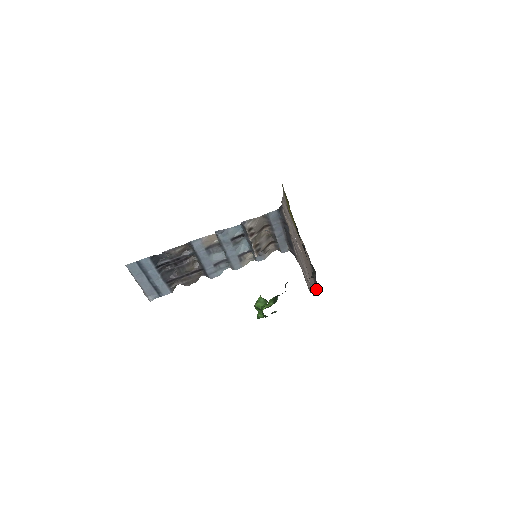
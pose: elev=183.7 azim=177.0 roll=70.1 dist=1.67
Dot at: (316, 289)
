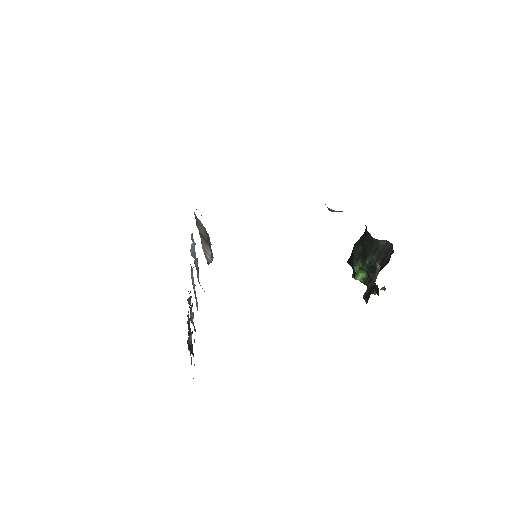
Dot at: (335, 211)
